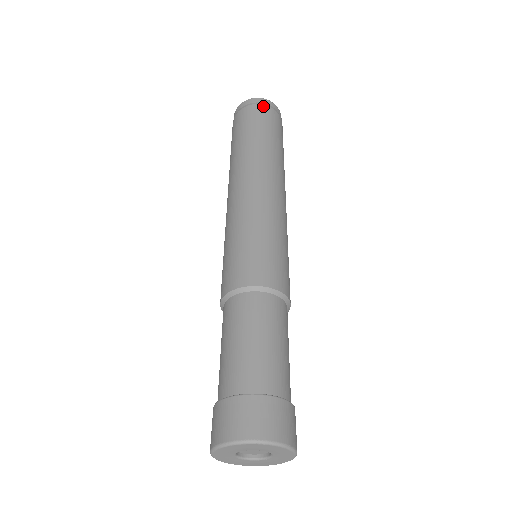
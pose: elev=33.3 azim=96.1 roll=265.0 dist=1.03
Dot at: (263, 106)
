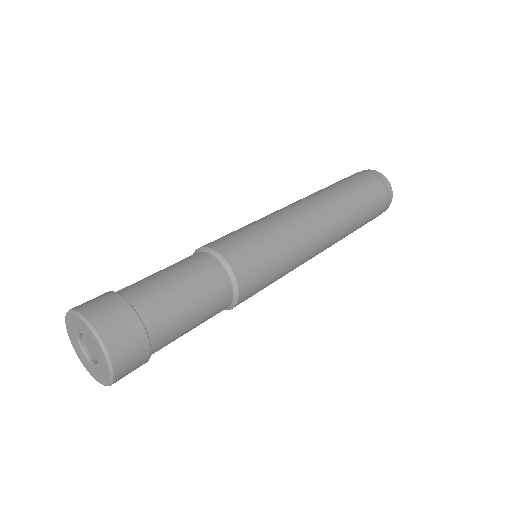
Dot at: (362, 172)
